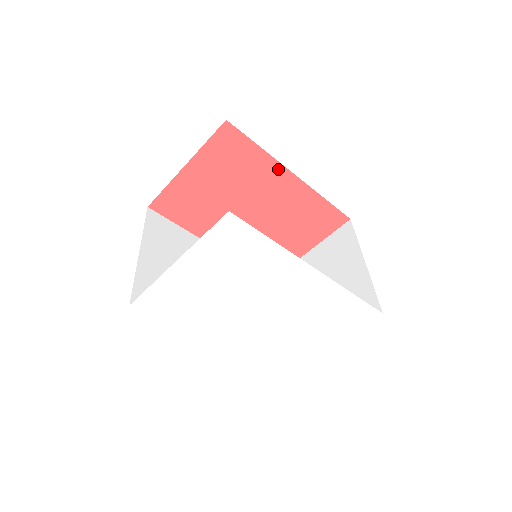
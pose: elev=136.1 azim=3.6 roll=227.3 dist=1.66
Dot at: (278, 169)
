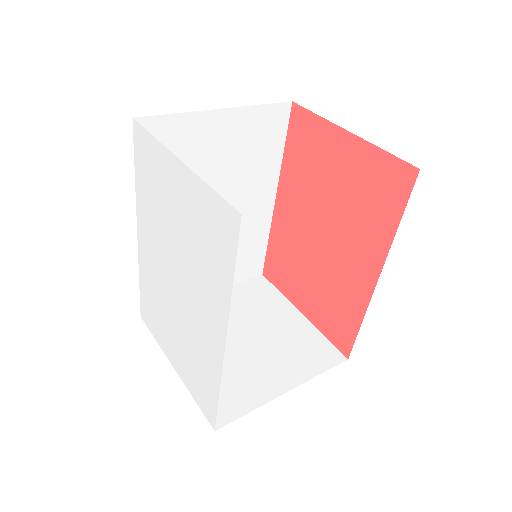
Dot at: (379, 256)
